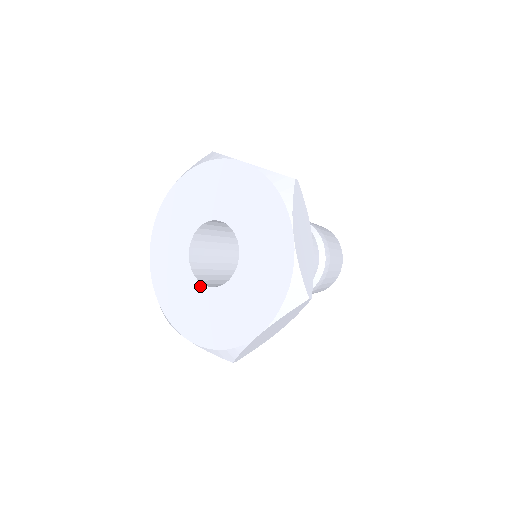
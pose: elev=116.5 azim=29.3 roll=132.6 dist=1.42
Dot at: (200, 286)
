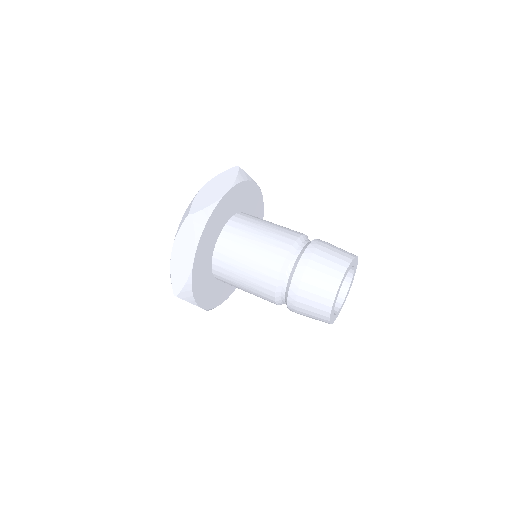
Dot at: occluded
